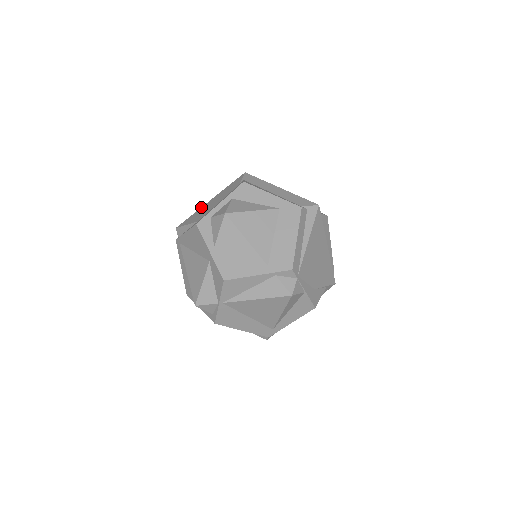
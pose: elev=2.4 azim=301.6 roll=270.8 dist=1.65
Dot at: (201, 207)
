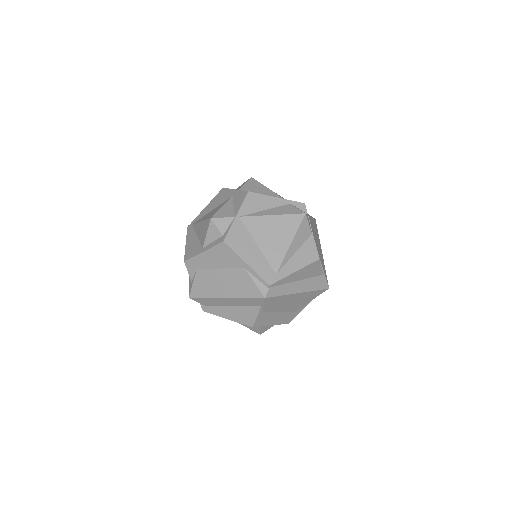
Dot at: occluded
